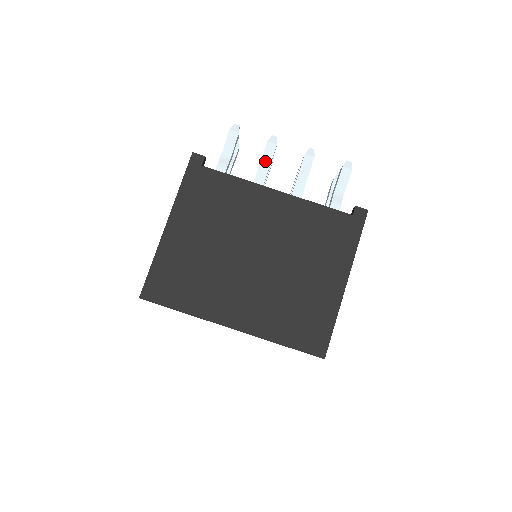
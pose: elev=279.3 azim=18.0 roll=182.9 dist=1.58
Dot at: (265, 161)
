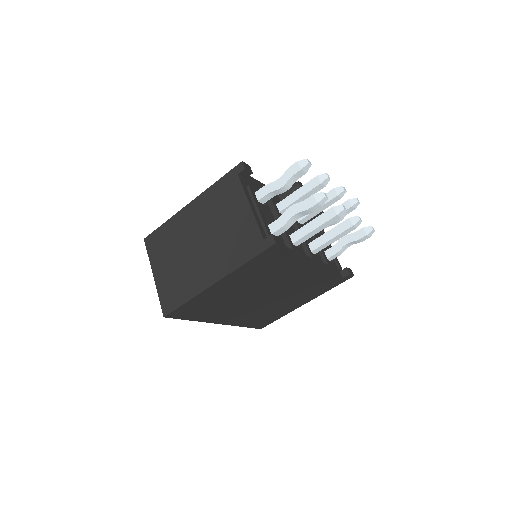
Dot at: (321, 227)
